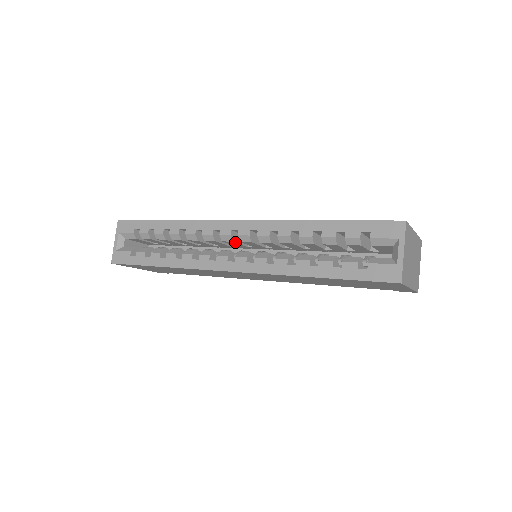
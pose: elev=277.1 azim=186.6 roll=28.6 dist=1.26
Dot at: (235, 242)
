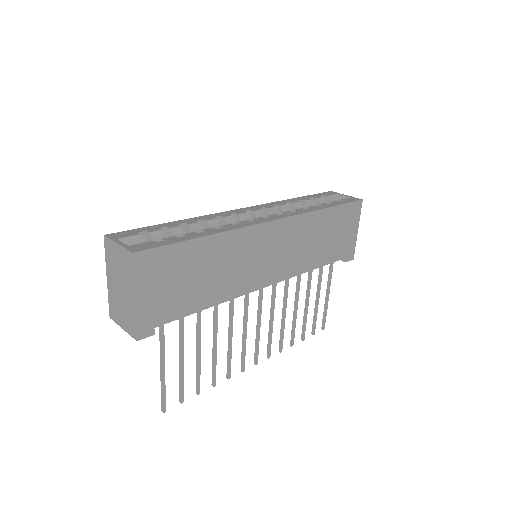
Dot at: occluded
